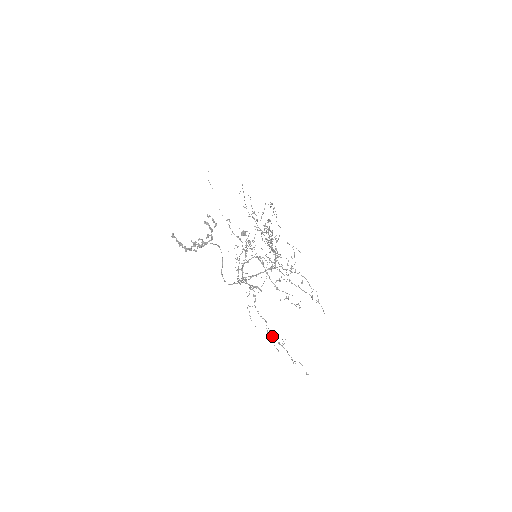
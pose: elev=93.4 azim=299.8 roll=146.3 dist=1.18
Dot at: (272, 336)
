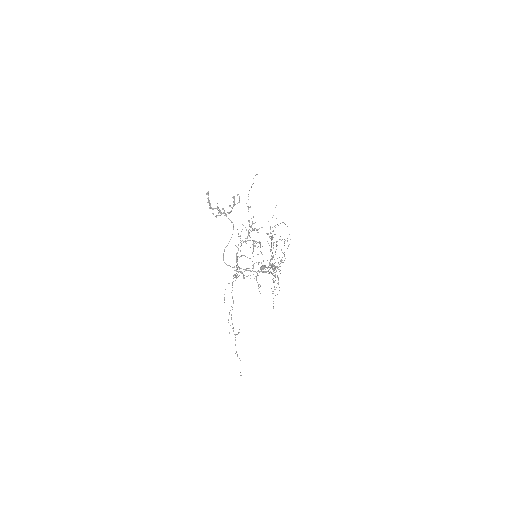
Dot at: occluded
